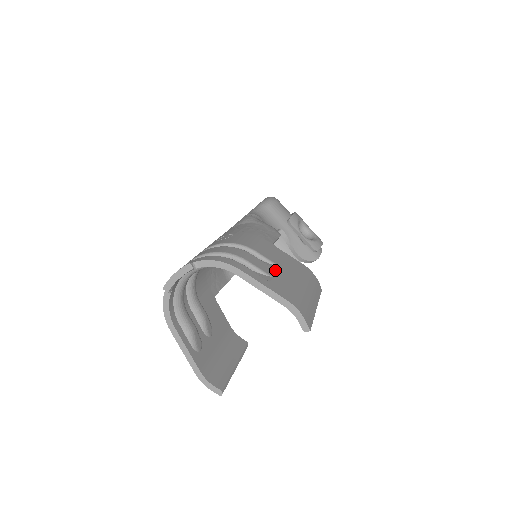
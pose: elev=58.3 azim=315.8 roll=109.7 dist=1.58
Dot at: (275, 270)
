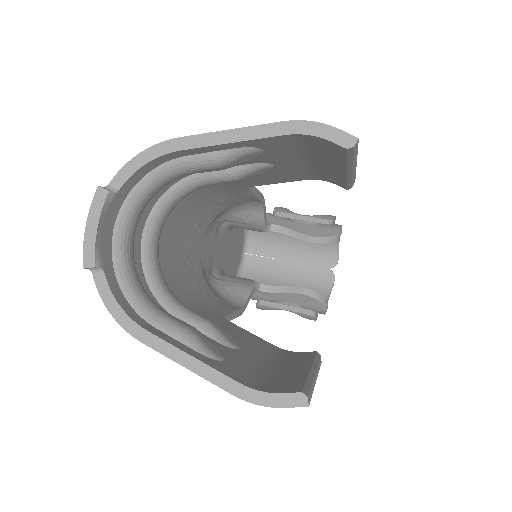
Dot at: occluded
